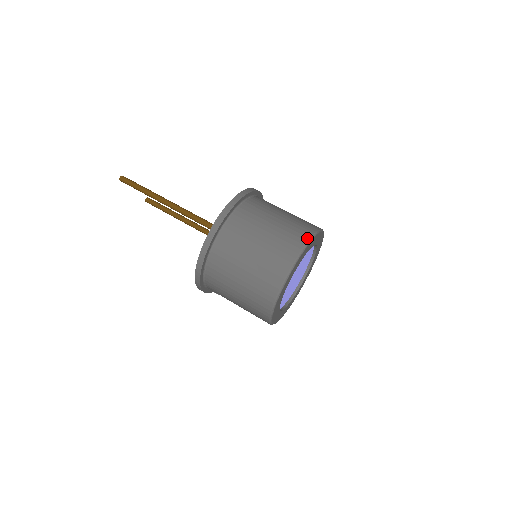
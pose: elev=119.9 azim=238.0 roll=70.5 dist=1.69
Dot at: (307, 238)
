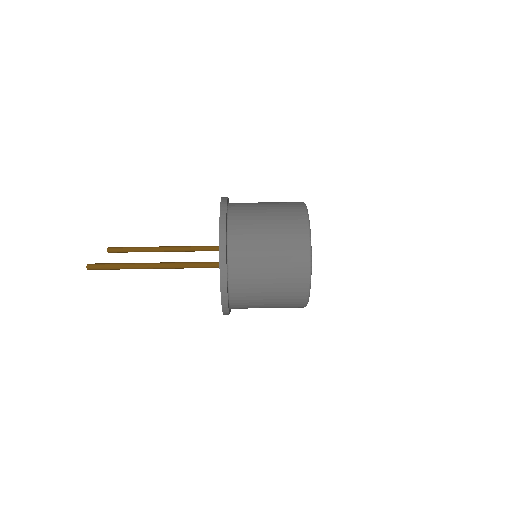
Dot at: (307, 235)
